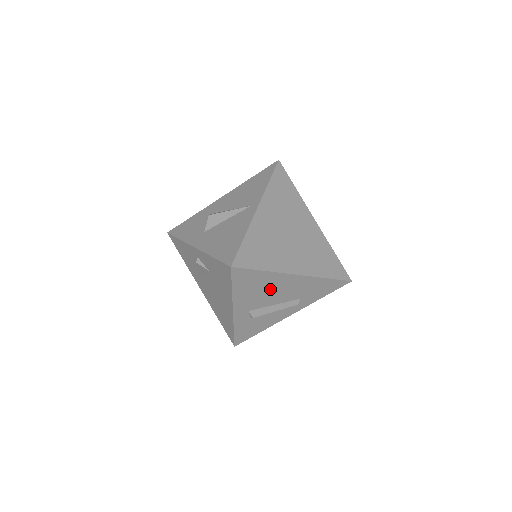
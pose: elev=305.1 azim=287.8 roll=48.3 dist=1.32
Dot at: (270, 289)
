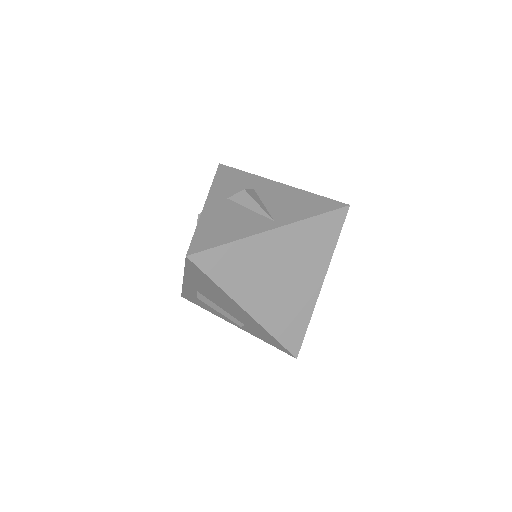
Dot at: (219, 297)
